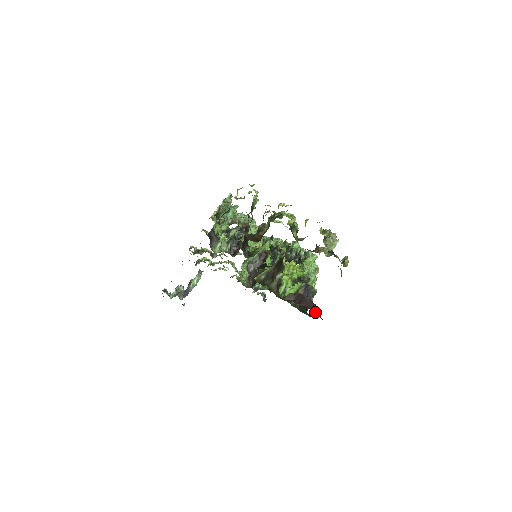
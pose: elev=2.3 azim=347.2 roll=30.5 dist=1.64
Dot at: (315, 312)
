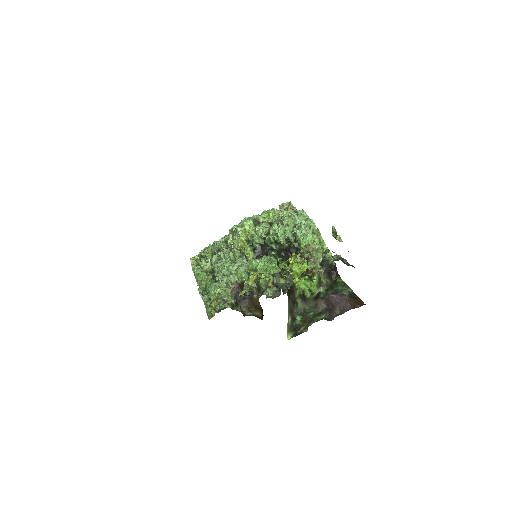
Dot at: (352, 308)
